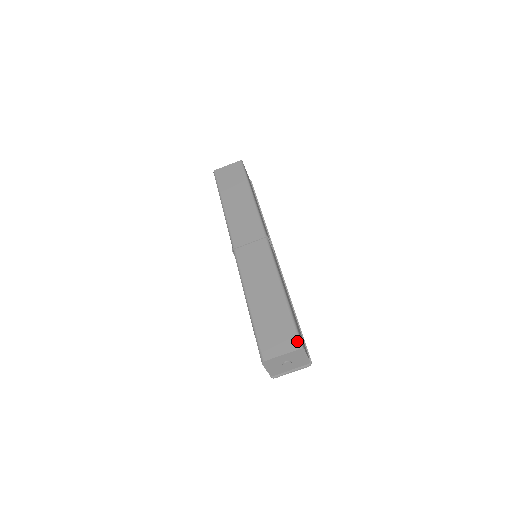
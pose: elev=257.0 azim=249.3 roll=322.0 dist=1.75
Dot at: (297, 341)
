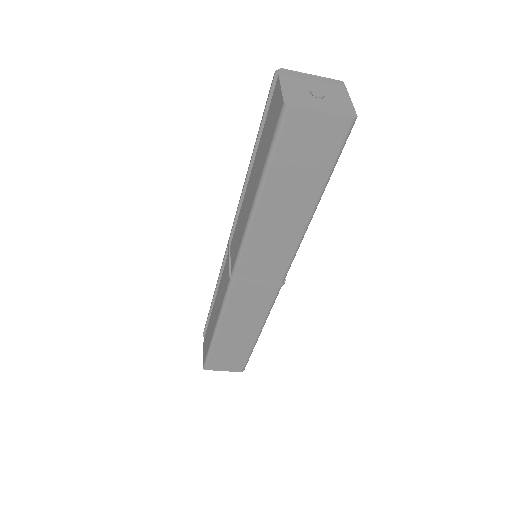
Dot at: (242, 369)
